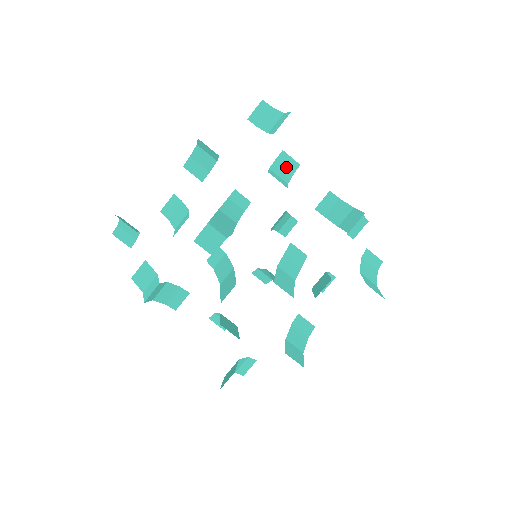
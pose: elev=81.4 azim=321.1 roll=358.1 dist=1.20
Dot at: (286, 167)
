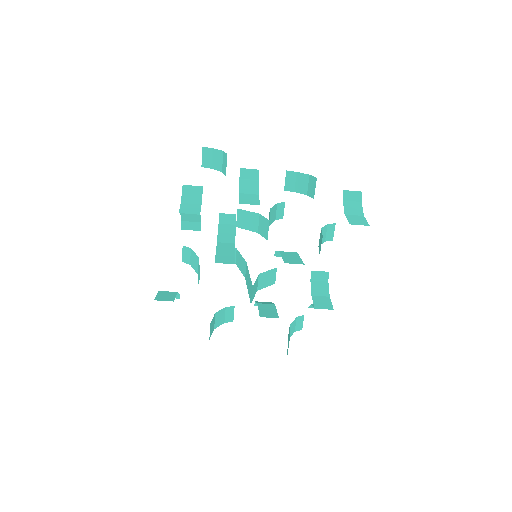
Dot at: (326, 234)
